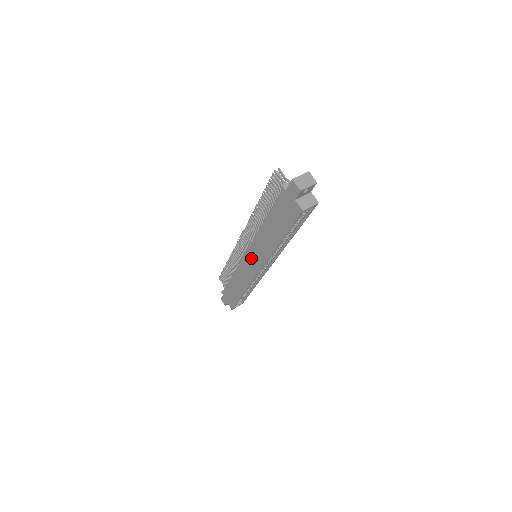
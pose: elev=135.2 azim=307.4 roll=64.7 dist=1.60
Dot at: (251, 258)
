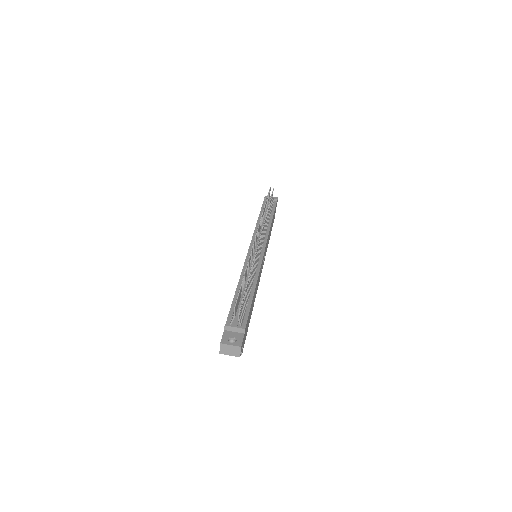
Dot at: occluded
